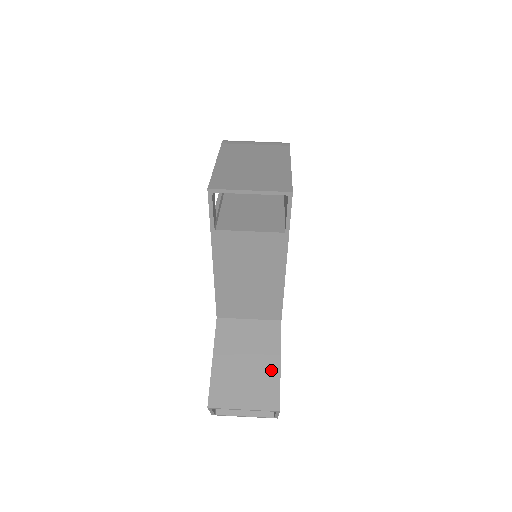
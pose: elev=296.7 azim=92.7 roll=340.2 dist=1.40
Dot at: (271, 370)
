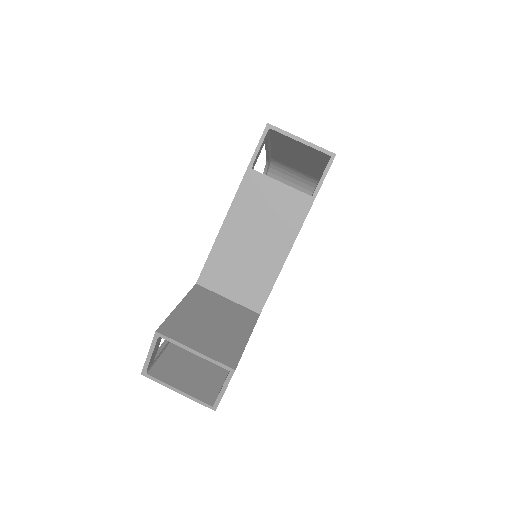
Dot at: (237, 338)
